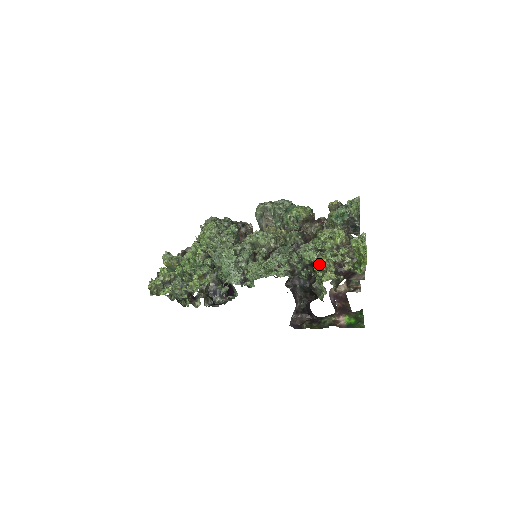
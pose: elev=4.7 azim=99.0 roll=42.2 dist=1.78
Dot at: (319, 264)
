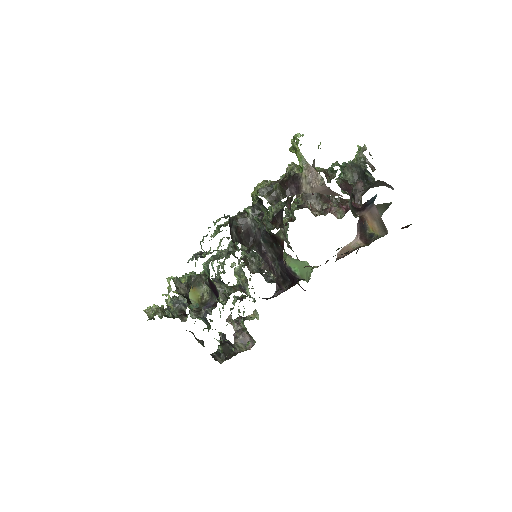
Dot at: occluded
